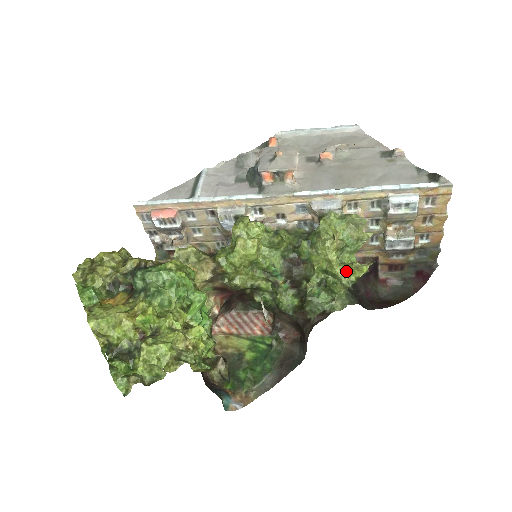
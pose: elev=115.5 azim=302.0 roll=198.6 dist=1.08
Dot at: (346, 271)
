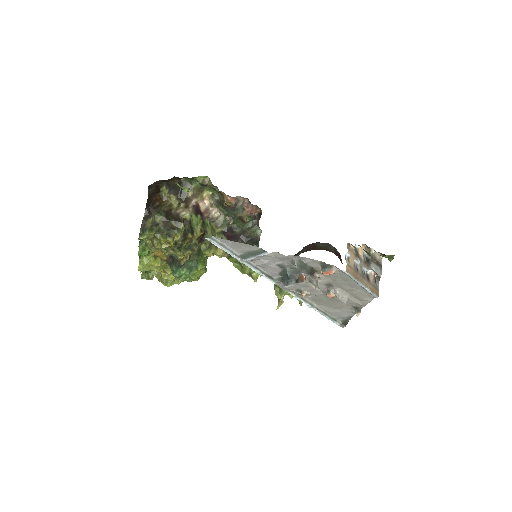
Dot at: occluded
